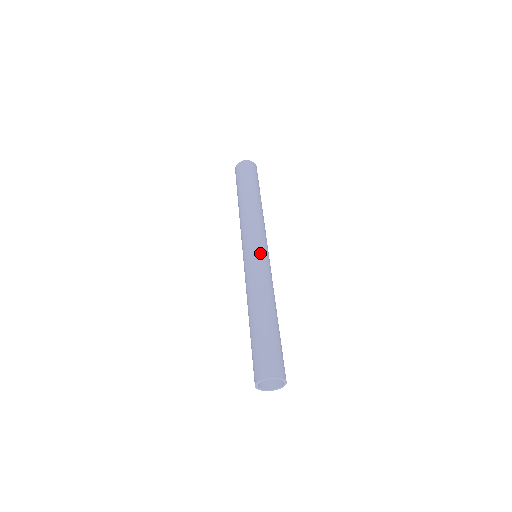
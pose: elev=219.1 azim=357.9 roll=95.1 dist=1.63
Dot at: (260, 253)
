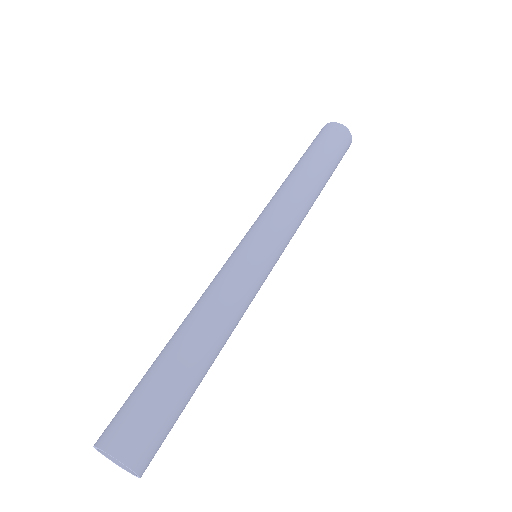
Dot at: (266, 262)
